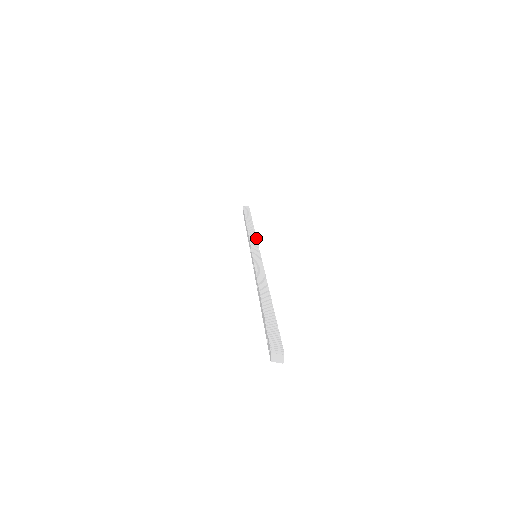
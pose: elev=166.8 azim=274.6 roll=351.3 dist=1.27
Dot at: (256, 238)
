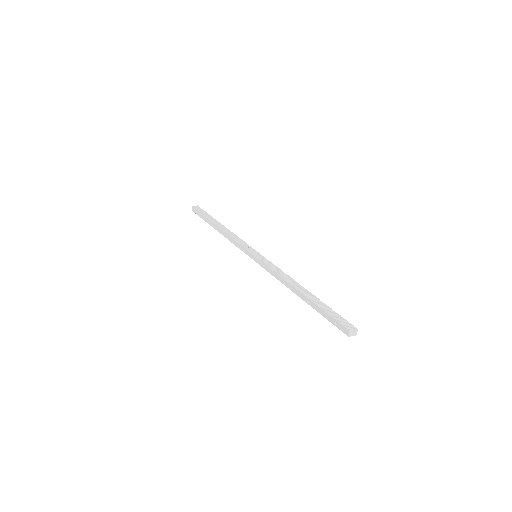
Dot at: (241, 239)
